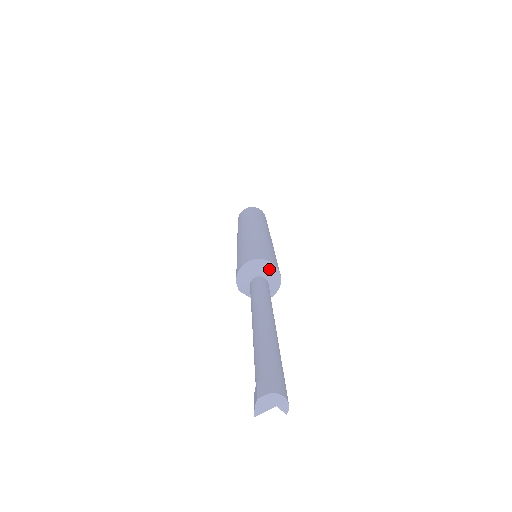
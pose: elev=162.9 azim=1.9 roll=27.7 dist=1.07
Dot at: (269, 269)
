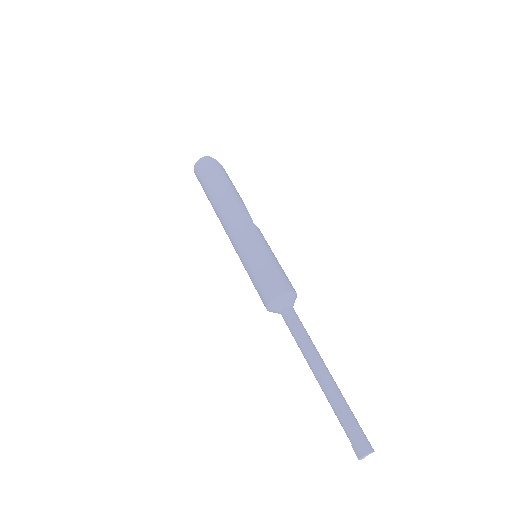
Dot at: (282, 300)
